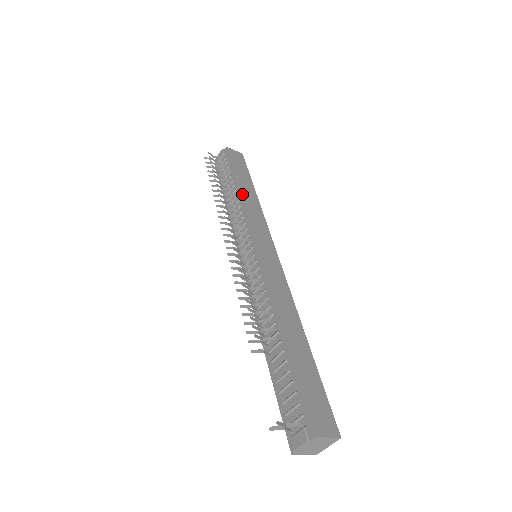
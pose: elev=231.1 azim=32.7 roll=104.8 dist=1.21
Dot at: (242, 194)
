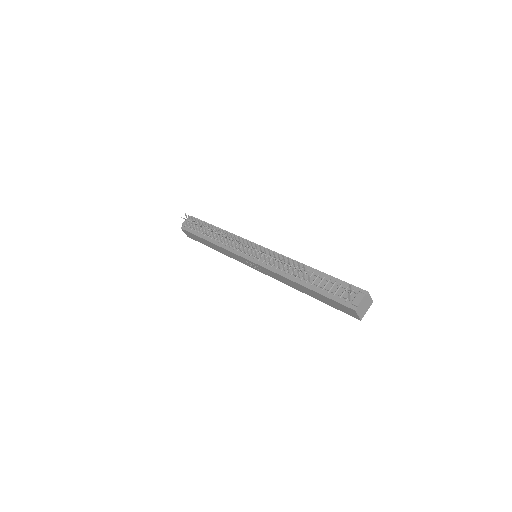
Dot at: occluded
